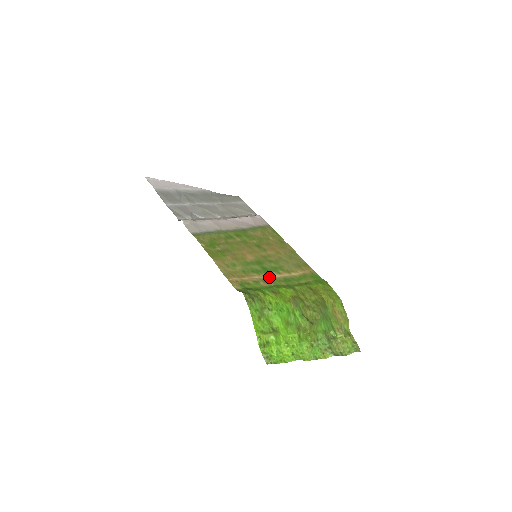
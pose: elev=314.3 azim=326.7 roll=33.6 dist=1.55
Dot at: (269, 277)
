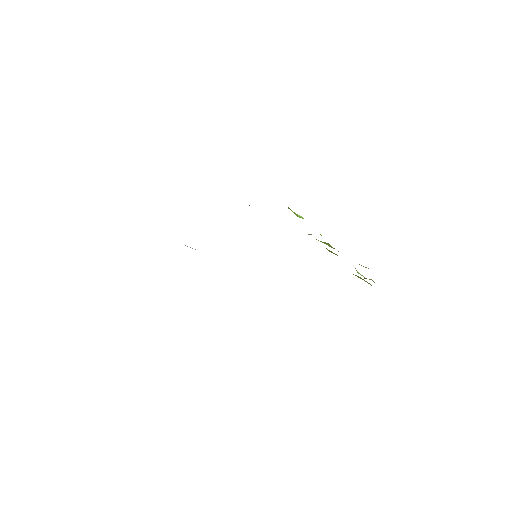
Dot at: occluded
